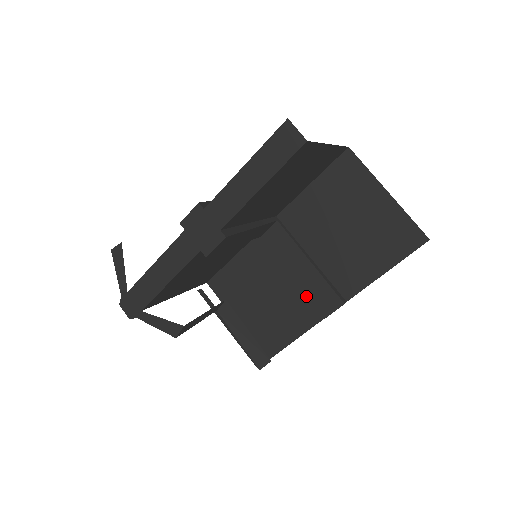
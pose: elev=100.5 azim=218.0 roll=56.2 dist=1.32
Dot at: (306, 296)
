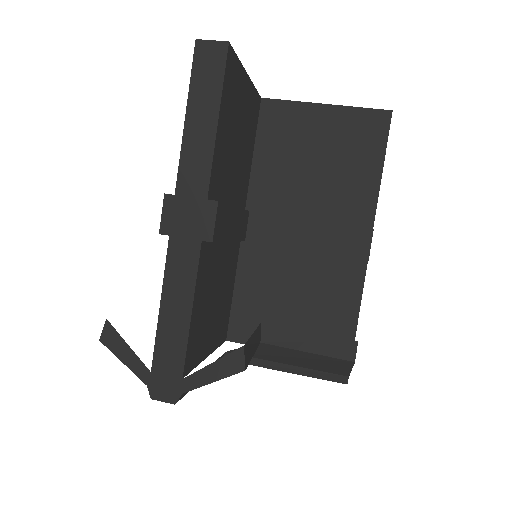
Dot at: (333, 259)
